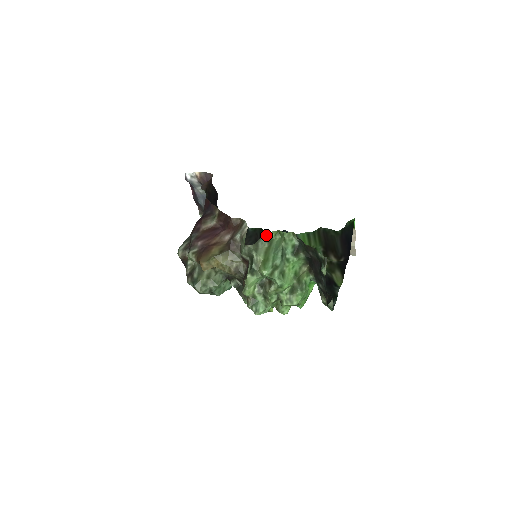
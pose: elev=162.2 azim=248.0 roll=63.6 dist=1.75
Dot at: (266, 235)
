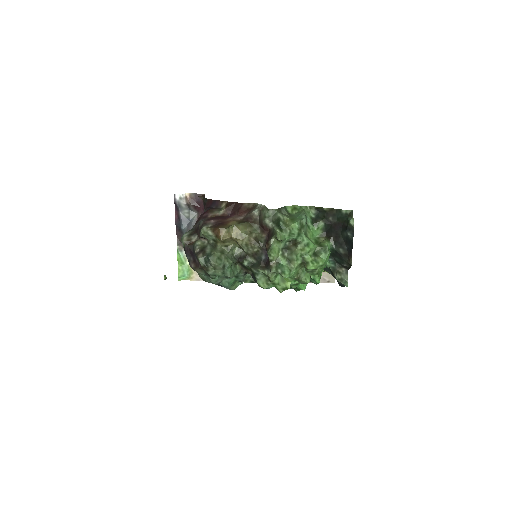
Dot at: (285, 207)
